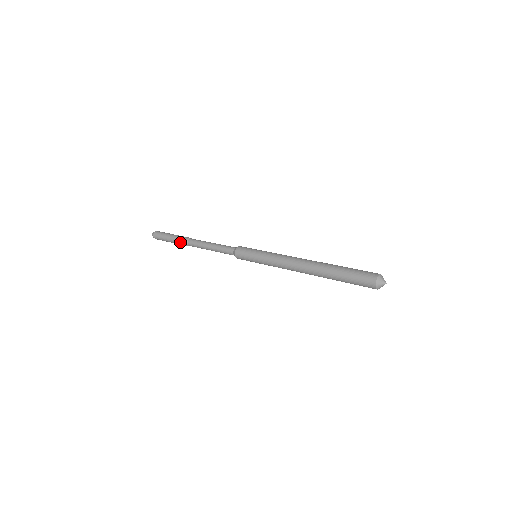
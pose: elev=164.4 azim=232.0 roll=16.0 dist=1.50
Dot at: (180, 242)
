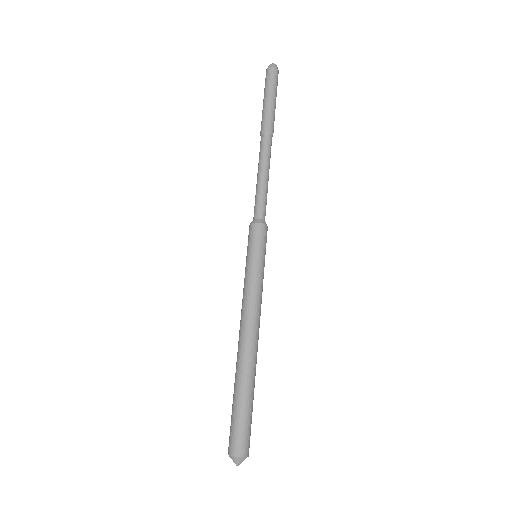
Dot at: occluded
